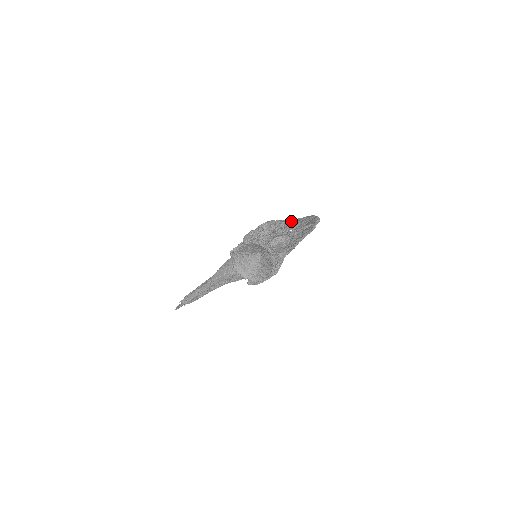
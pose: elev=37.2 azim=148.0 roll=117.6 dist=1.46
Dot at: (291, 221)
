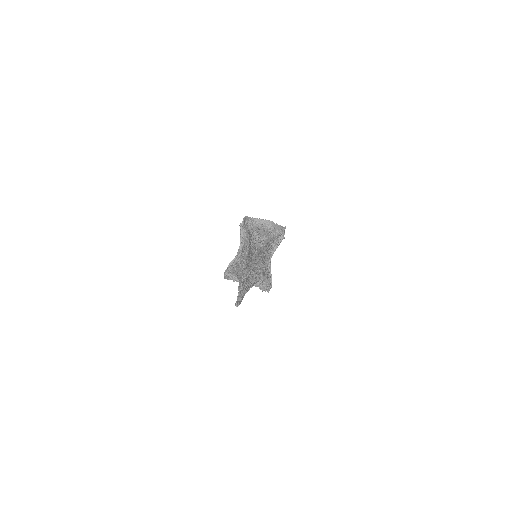
Dot at: occluded
